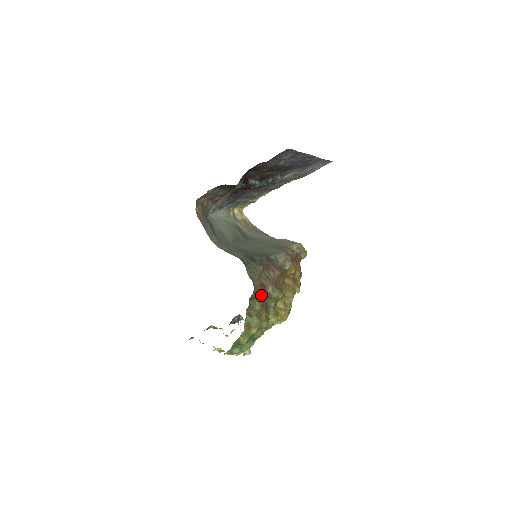
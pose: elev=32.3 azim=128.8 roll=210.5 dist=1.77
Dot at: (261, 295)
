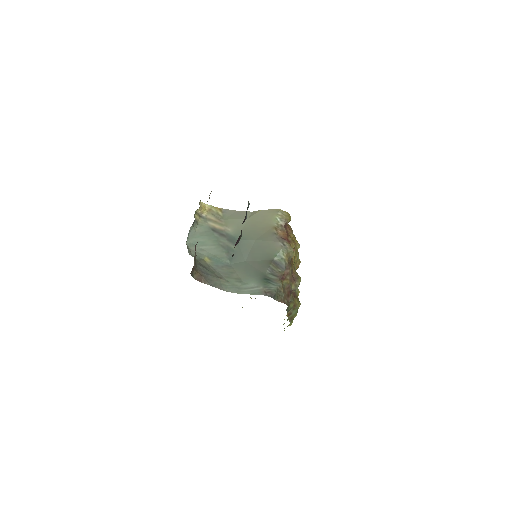
Dot at: (290, 298)
